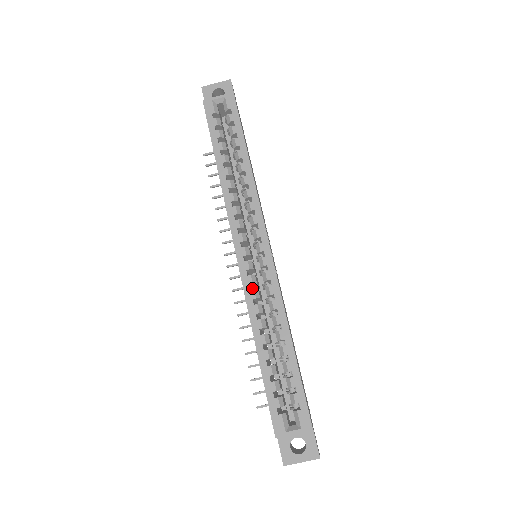
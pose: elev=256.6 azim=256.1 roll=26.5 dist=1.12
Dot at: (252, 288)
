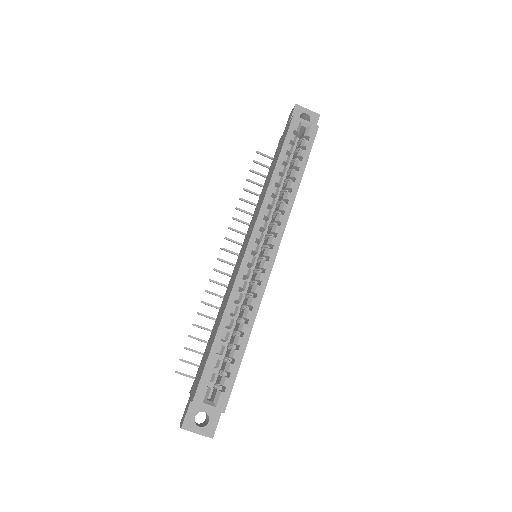
Dot at: occluded
